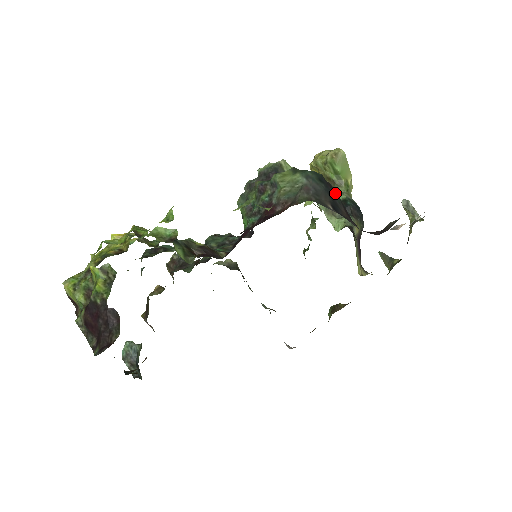
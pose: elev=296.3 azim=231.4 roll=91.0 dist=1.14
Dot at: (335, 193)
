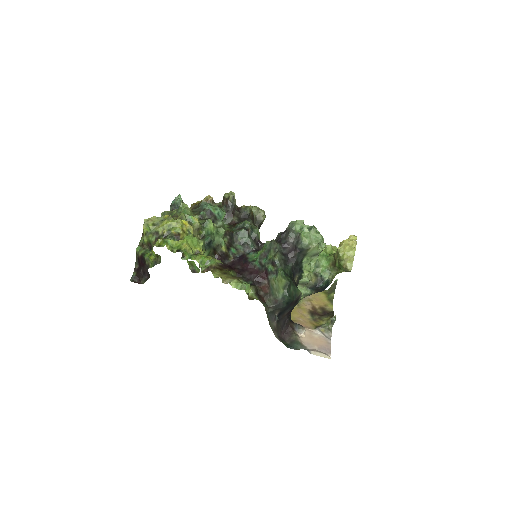
Dot at: (294, 304)
